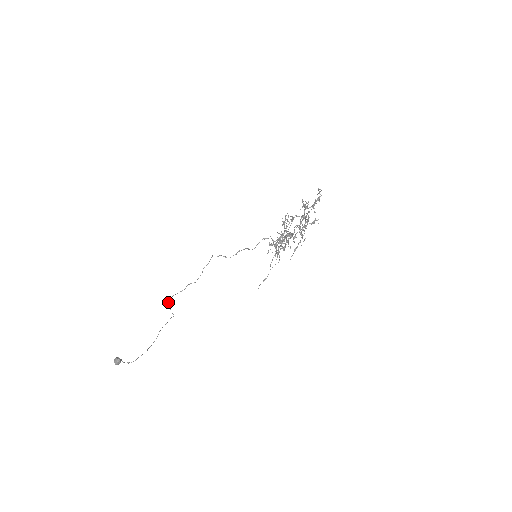
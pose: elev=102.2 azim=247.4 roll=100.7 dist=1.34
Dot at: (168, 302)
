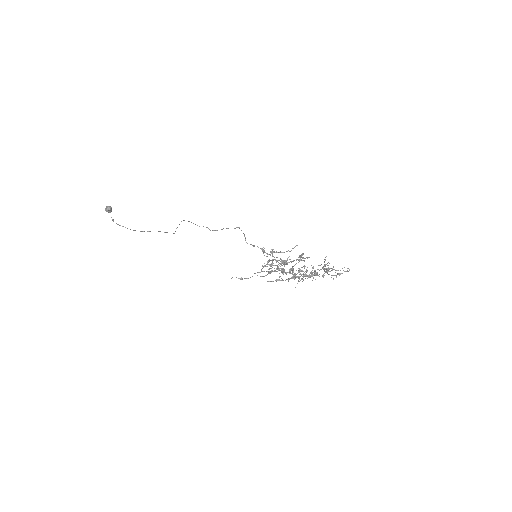
Dot at: occluded
